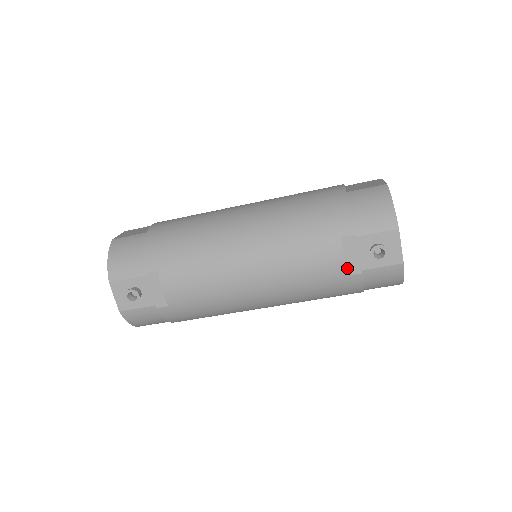
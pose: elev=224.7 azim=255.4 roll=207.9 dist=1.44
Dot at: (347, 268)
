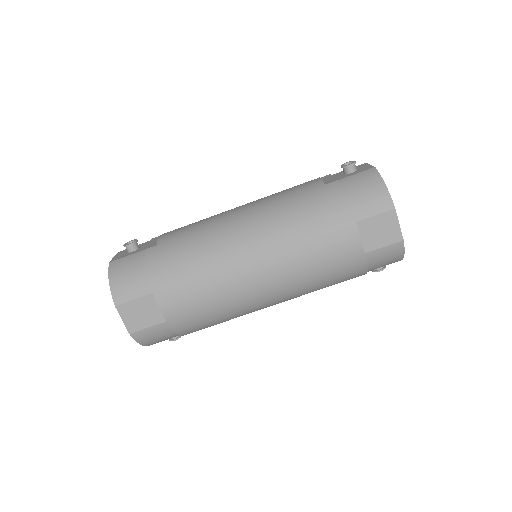
Dot at: (324, 183)
